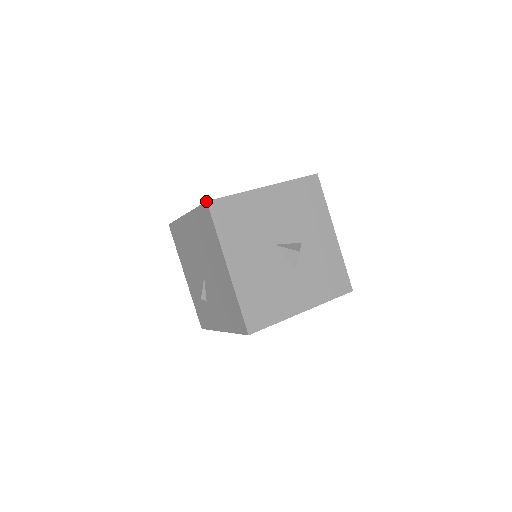
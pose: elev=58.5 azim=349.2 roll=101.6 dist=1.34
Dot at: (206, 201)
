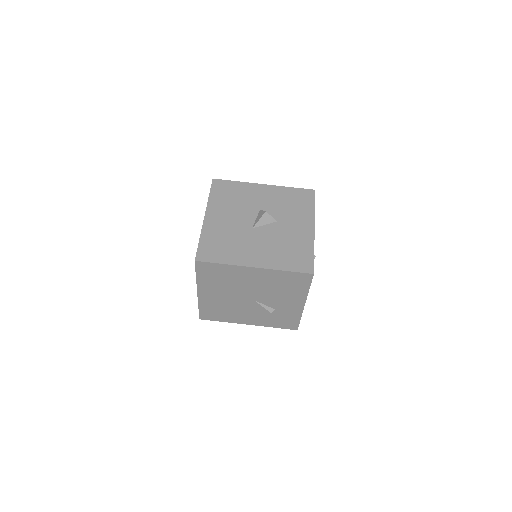
Dot at: occluded
